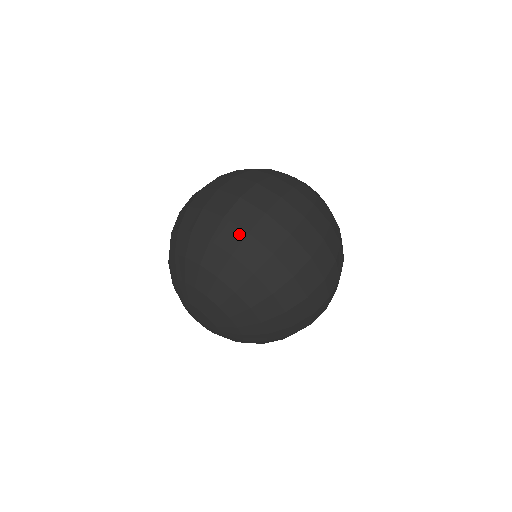
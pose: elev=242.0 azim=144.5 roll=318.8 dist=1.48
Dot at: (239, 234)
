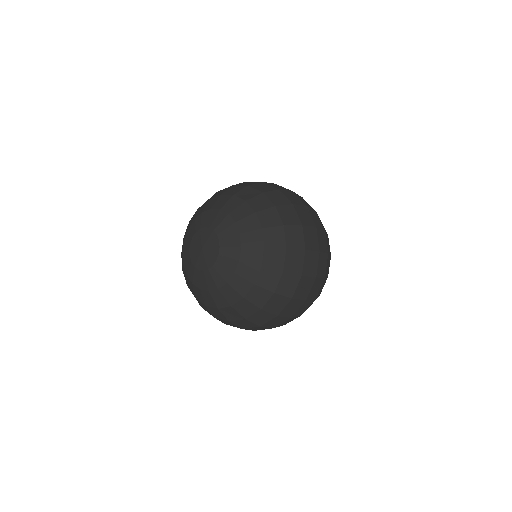
Dot at: (296, 220)
